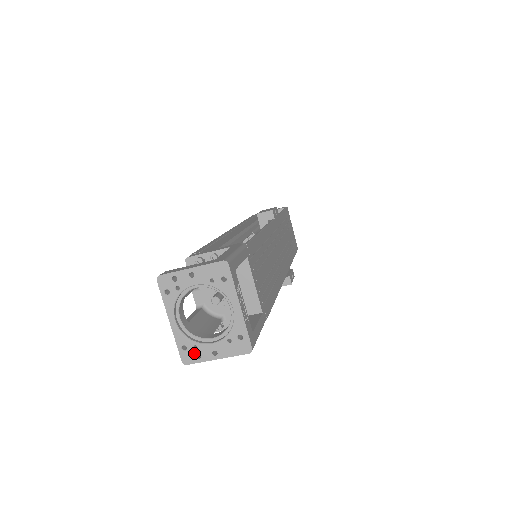
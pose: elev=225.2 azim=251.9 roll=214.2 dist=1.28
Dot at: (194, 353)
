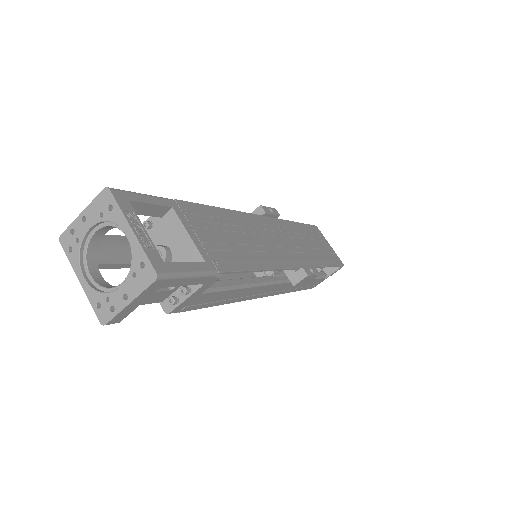
Dot at: (108, 307)
